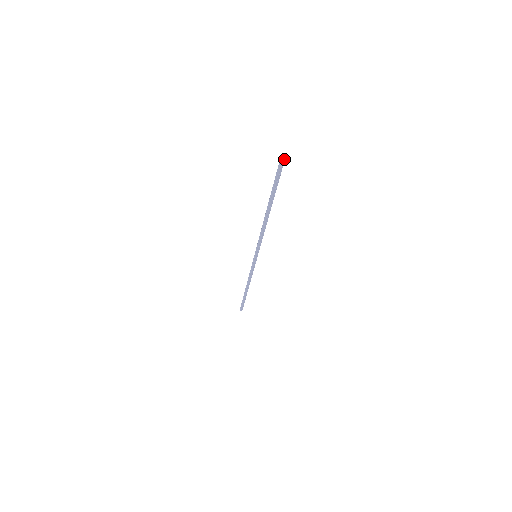
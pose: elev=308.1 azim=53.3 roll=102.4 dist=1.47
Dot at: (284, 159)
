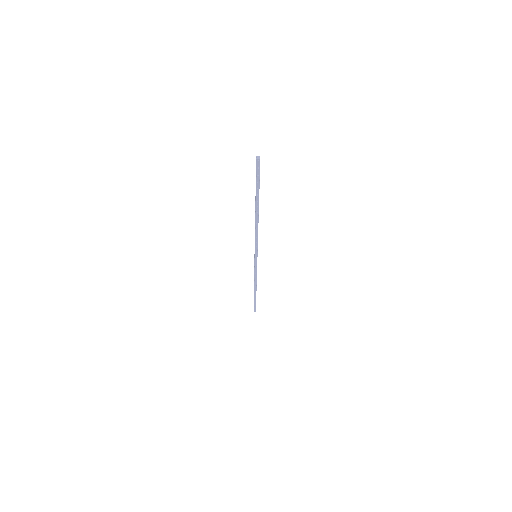
Dot at: (259, 161)
